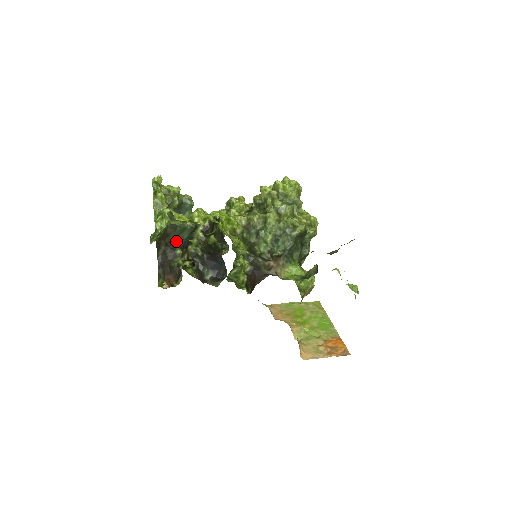
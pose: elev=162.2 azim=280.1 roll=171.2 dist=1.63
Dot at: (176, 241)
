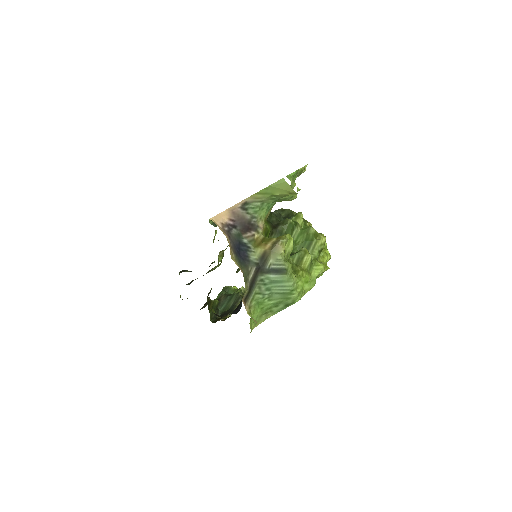
Dot at: occluded
